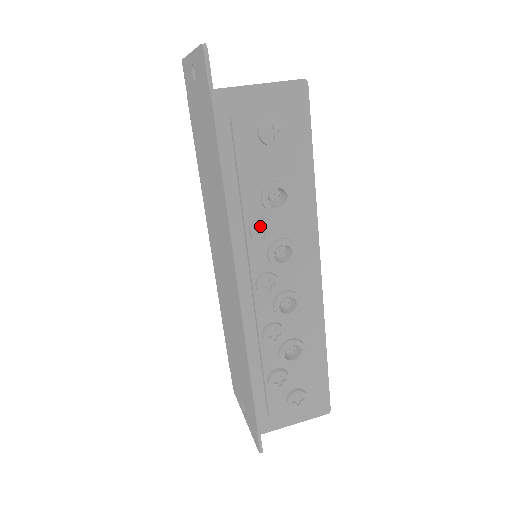
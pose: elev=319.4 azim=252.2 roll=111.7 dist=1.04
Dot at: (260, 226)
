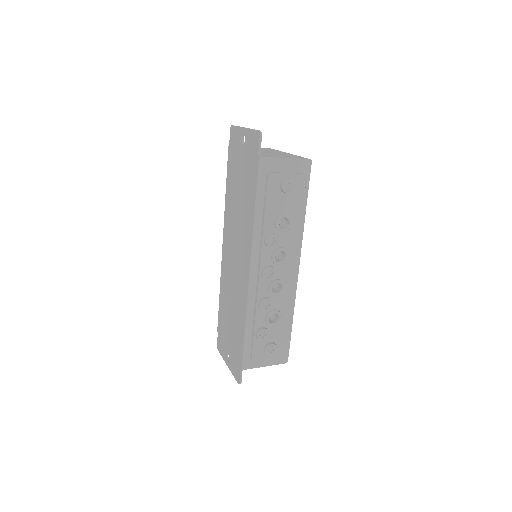
Dot at: (271, 238)
